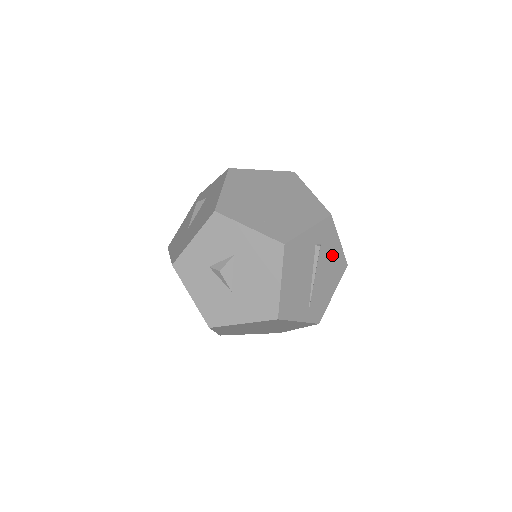
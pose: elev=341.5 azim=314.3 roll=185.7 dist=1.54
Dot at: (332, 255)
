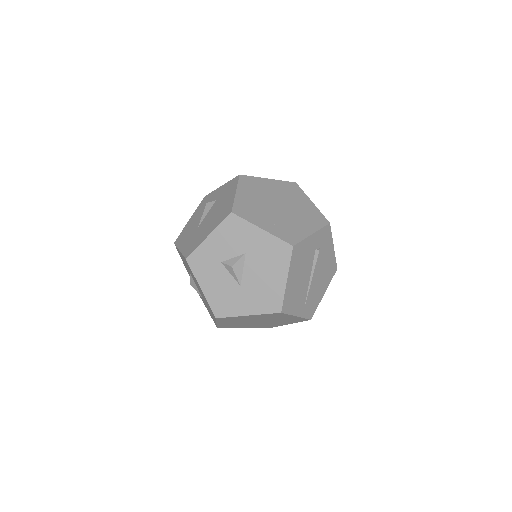
Dot at: (327, 259)
